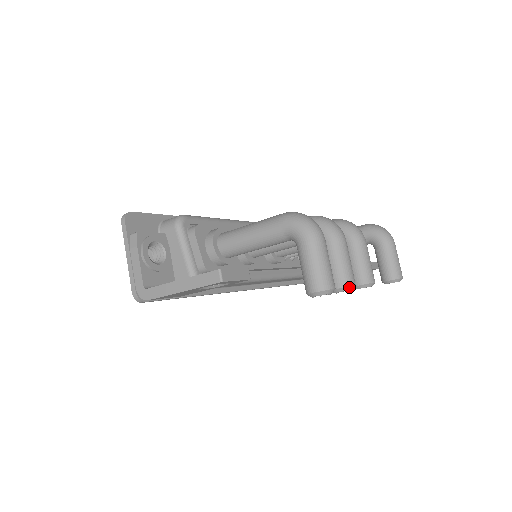
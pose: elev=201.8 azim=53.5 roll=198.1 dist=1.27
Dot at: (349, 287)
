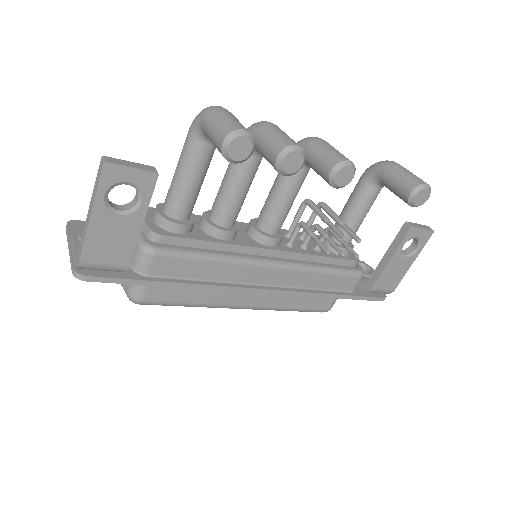
Dot at: (289, 147)
